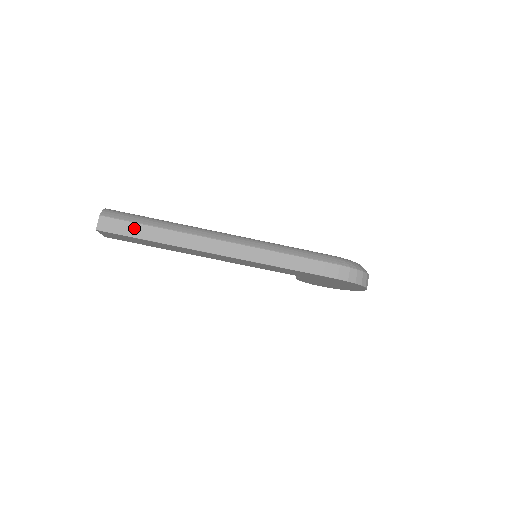
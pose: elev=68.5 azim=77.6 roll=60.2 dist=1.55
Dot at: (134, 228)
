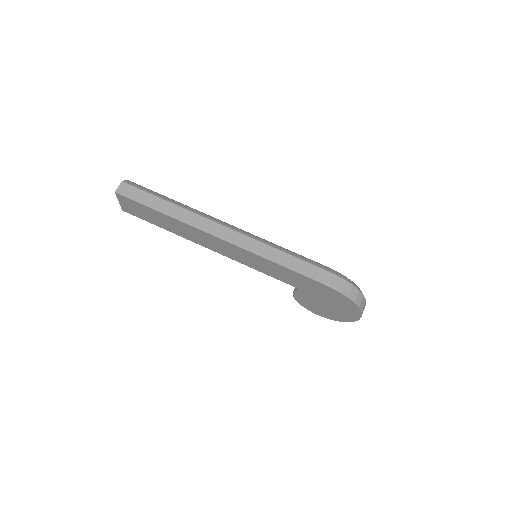
Dot at: (149, 198)
